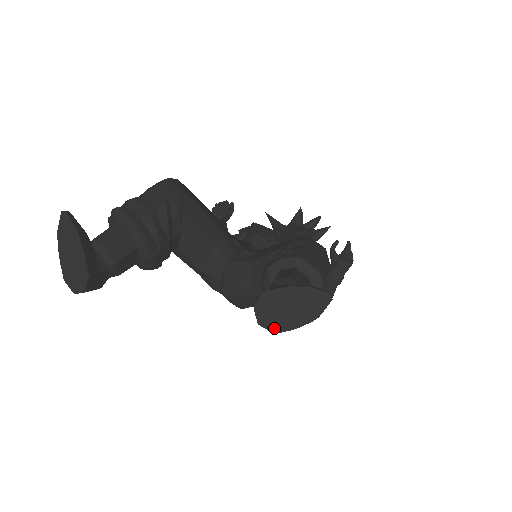
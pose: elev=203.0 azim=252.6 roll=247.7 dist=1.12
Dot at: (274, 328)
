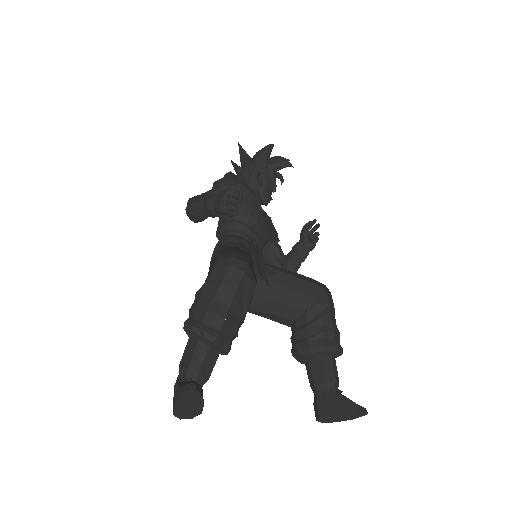
Dot at: (325, 422)
